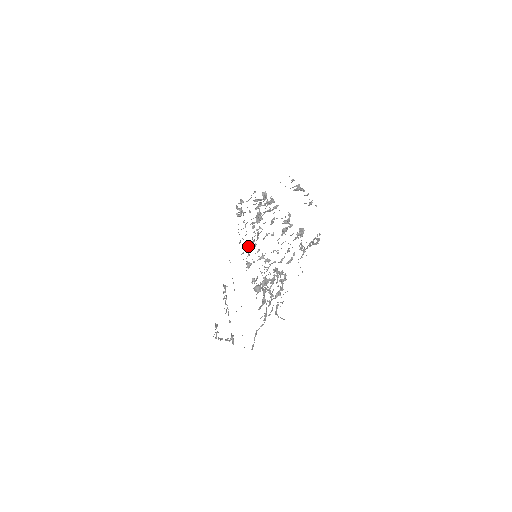
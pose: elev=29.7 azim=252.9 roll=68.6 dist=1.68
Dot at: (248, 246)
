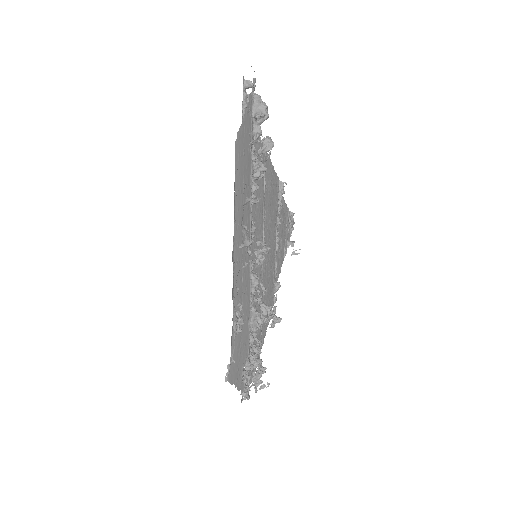
Dot at: occluded
